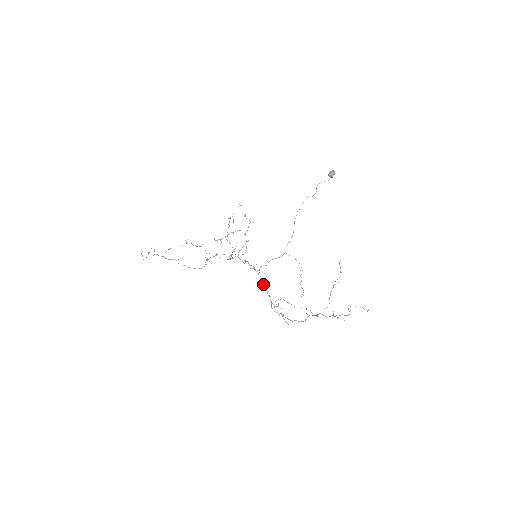
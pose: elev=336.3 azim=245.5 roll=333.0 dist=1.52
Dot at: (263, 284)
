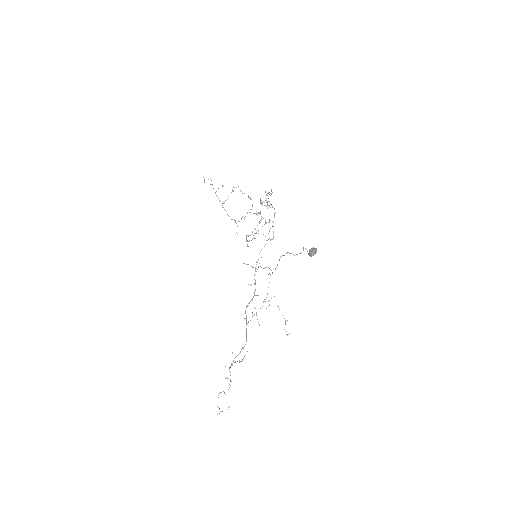
Dot at: (255, 281)
